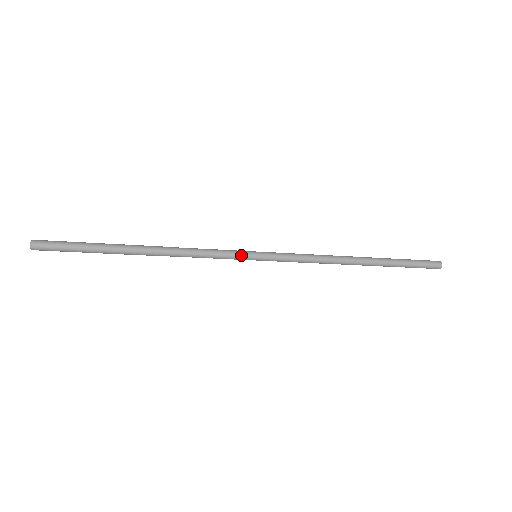
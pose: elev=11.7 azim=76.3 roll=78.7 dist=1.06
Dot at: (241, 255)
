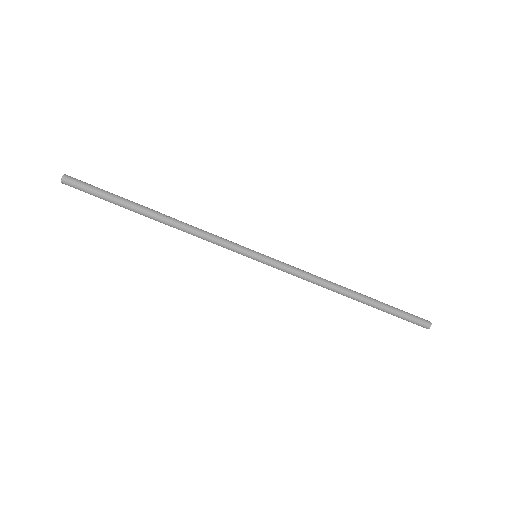
Dot at: (243, 248)
